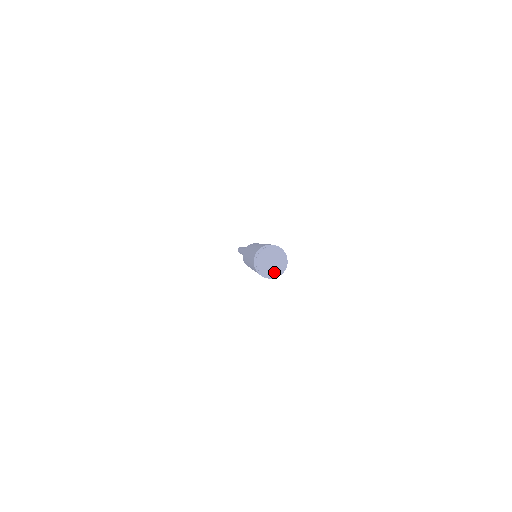
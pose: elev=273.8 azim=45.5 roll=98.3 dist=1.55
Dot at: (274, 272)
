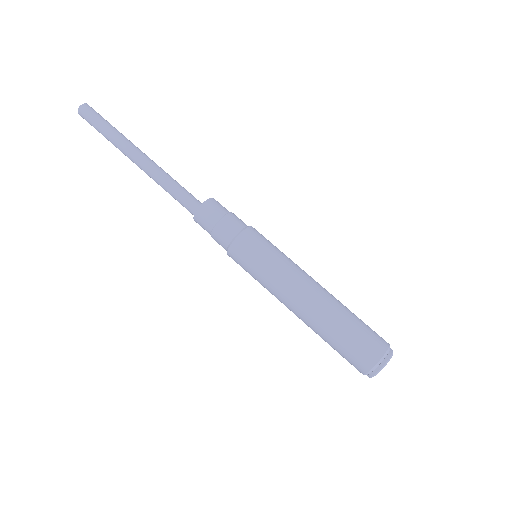
Dot at: occluded
